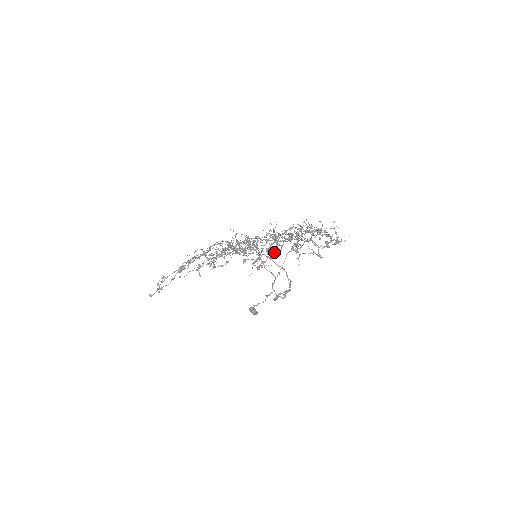
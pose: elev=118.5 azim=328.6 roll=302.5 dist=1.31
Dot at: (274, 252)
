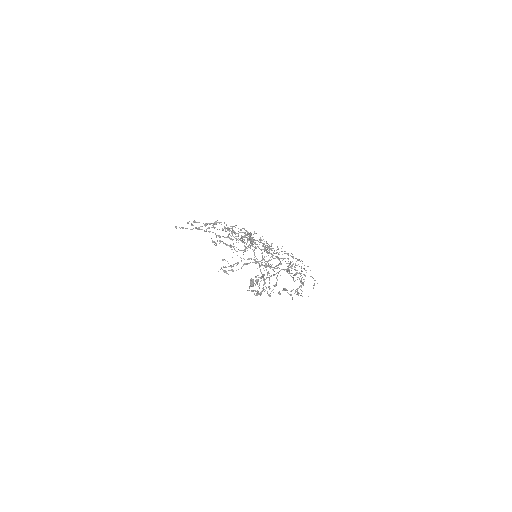
Dot at: occluded
